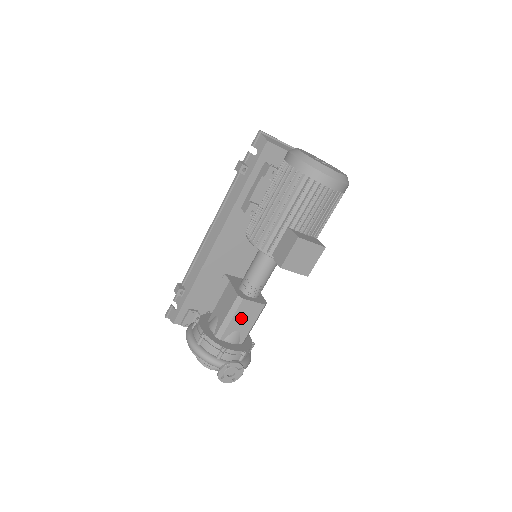
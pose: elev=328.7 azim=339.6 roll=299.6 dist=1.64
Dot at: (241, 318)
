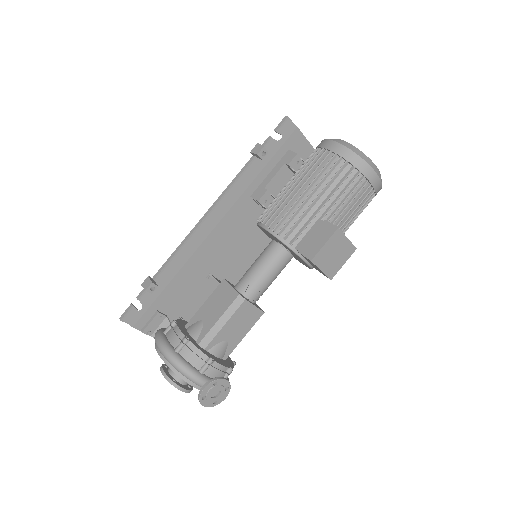
Dot at: (235, 325)
